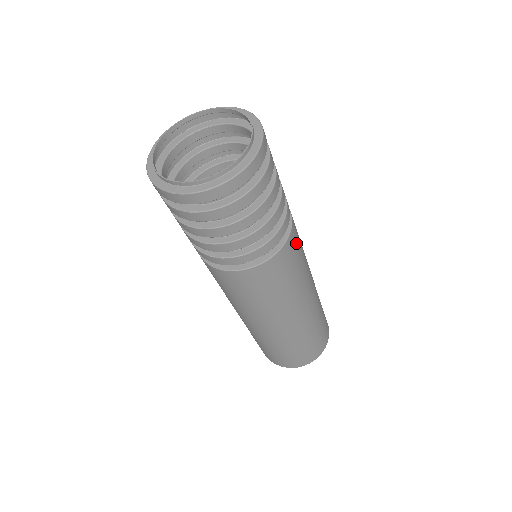
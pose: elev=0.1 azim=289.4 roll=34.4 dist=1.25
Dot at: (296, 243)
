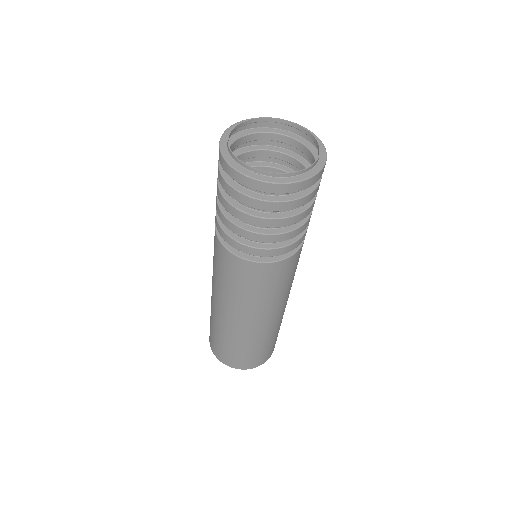
Dot at: occluded
